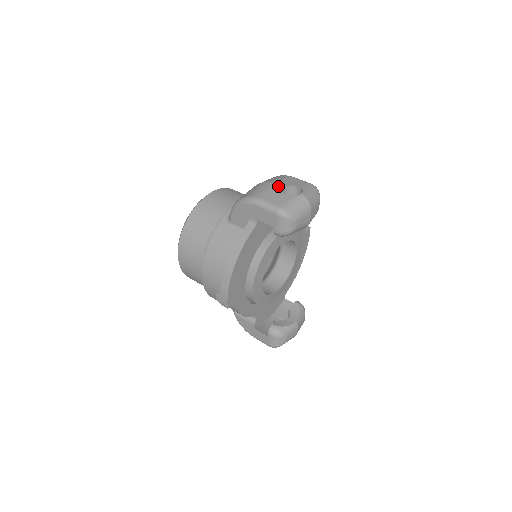
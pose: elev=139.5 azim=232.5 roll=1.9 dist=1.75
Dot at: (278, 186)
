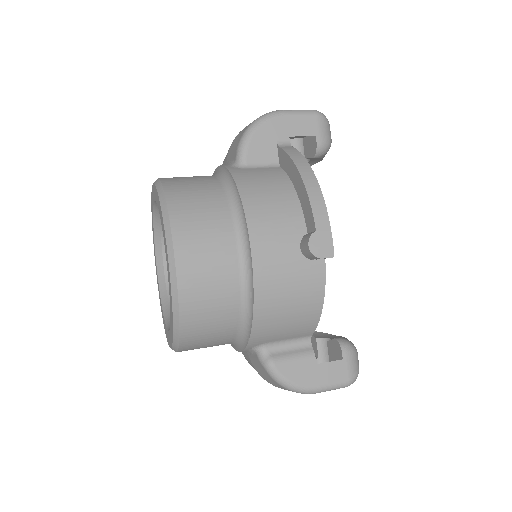
Dot at: occluded
